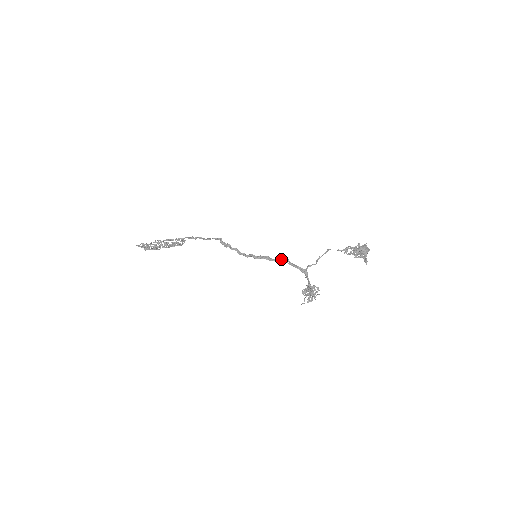
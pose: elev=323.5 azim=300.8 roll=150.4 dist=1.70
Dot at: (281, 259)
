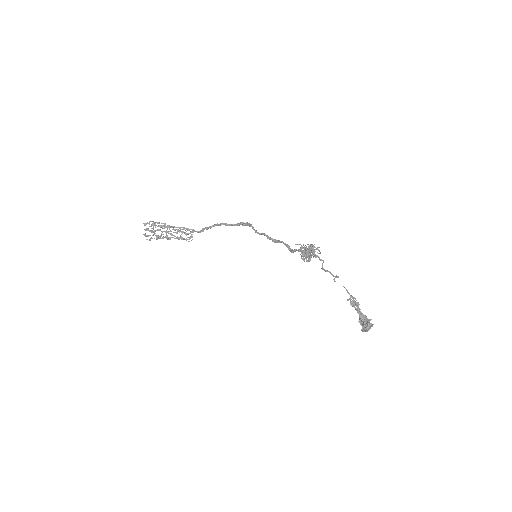
Dot at: (288, 247)
